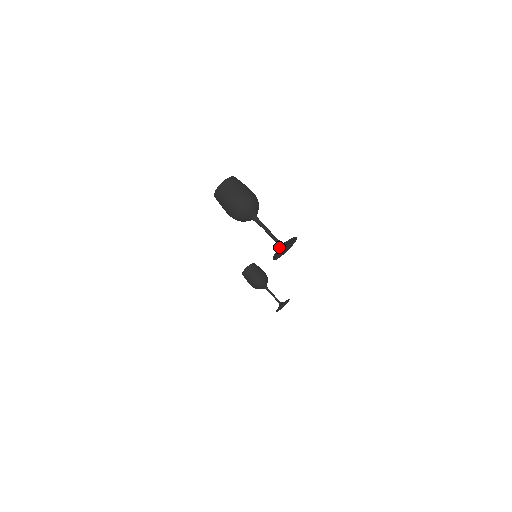
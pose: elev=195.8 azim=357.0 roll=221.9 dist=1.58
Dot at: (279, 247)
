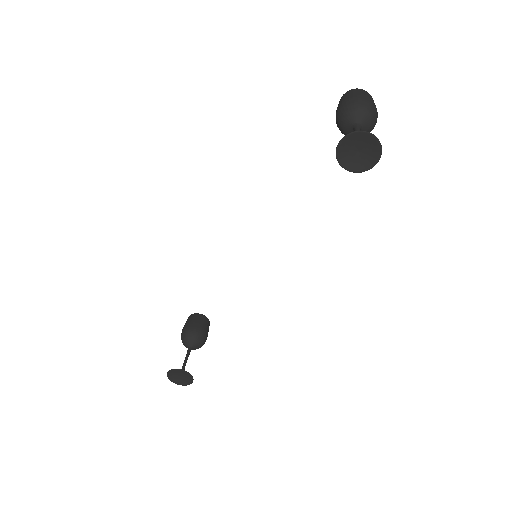
Dot at: (360, 138)
